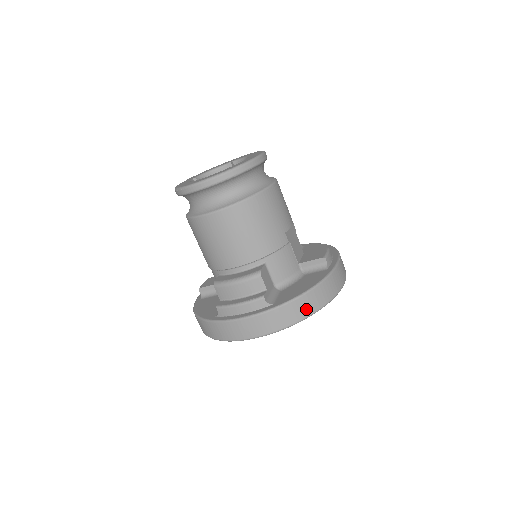
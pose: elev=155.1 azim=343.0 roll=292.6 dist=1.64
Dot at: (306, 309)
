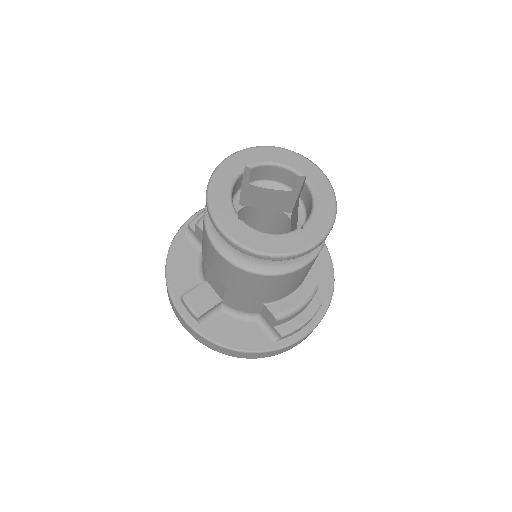
Dot at: occluded
